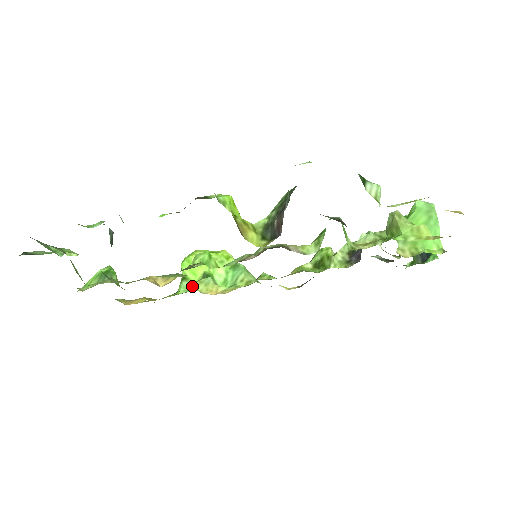
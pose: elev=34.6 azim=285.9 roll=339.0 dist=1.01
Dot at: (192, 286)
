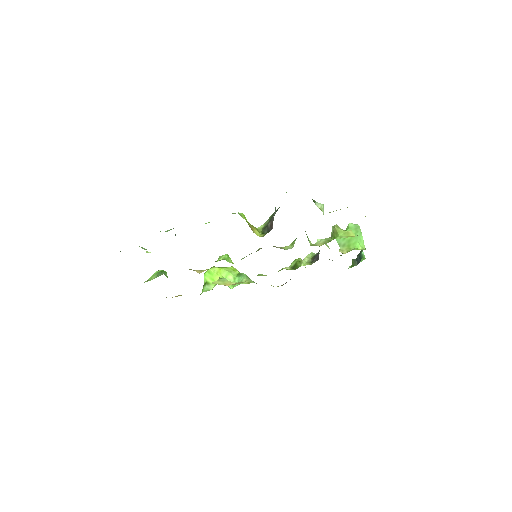
Dot at: (214, 282)
